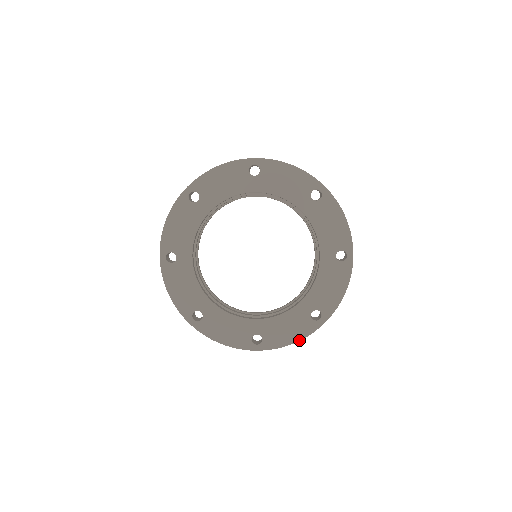
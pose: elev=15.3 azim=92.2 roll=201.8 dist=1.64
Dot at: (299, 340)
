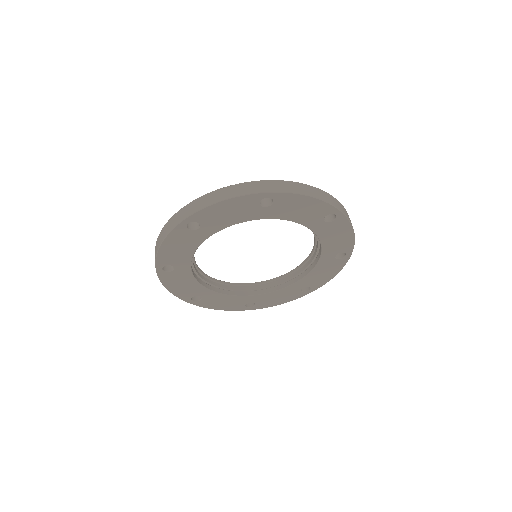
Dot at: occluded
